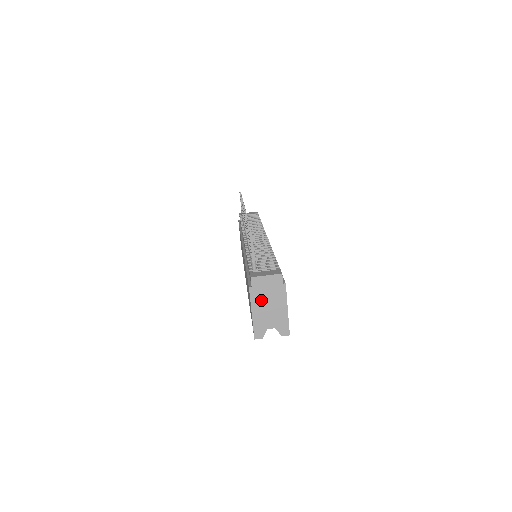
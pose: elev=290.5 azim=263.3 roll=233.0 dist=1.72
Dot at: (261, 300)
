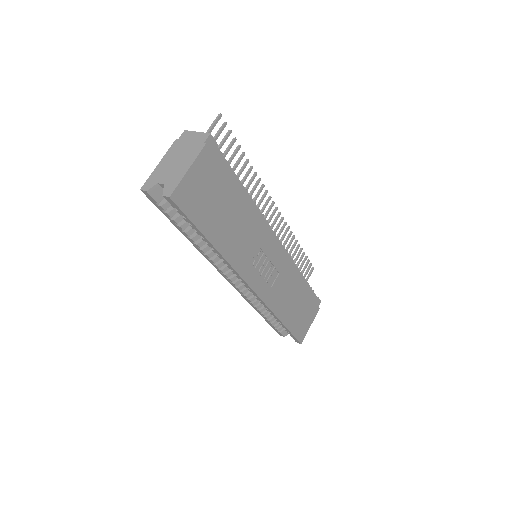
Dot at: (176, 153)
